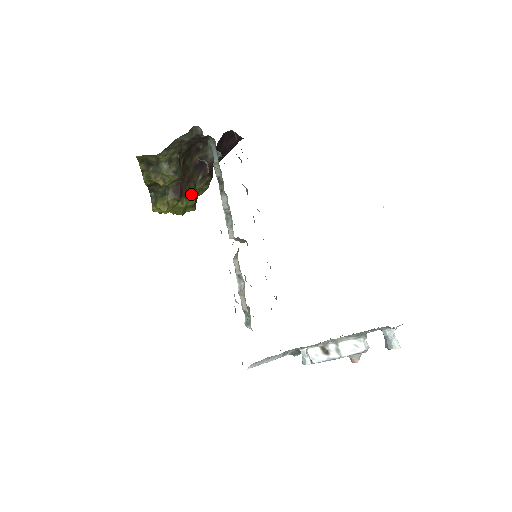
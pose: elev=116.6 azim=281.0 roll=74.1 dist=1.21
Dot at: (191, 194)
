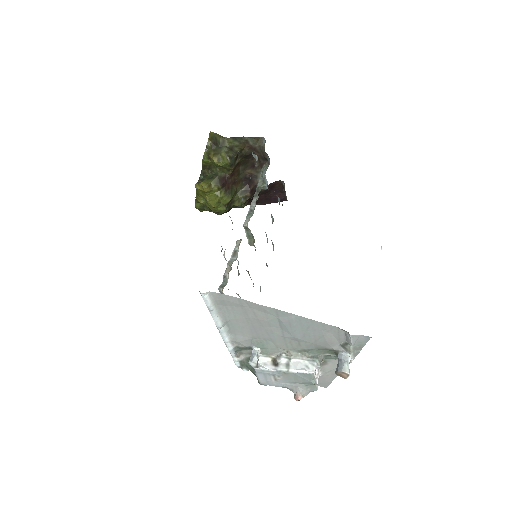
Dot at: (230, 193)
